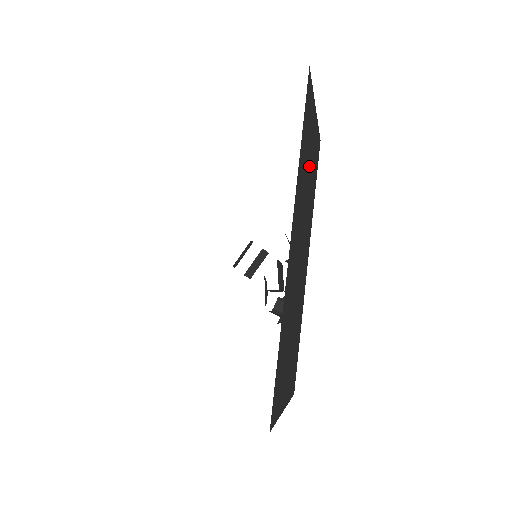
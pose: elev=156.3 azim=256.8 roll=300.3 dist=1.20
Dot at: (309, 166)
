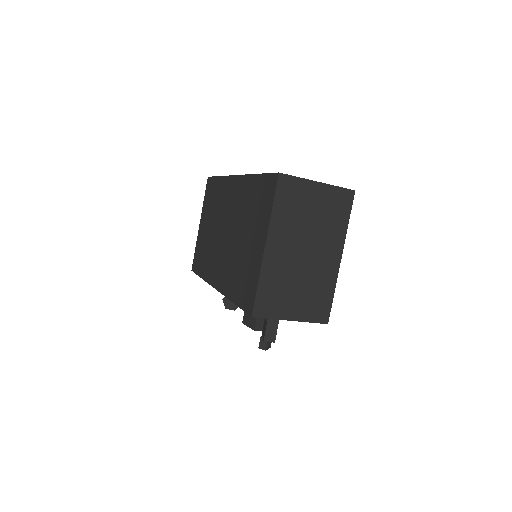
Dot at: occluded
